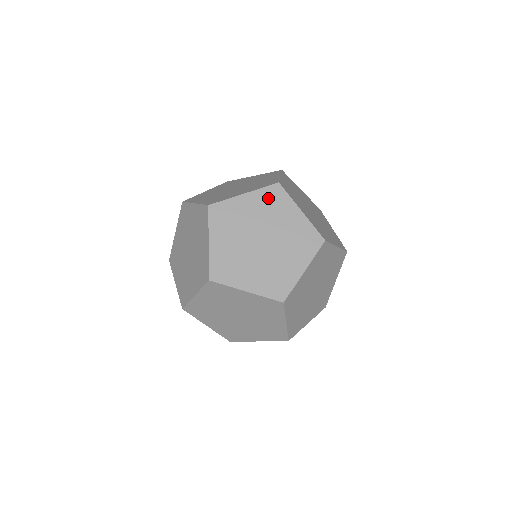
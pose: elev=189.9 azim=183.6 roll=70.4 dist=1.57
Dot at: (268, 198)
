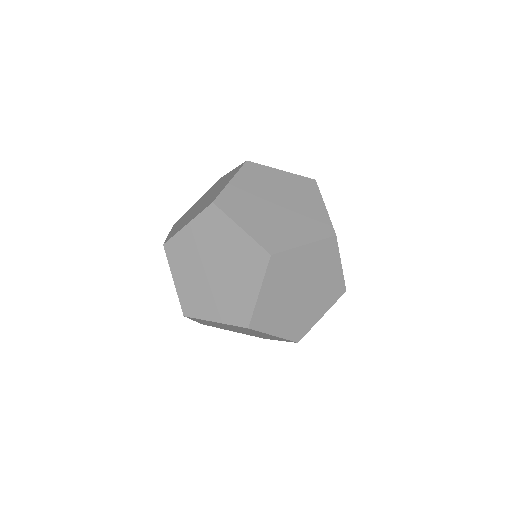
Dot at: (251, 253)
